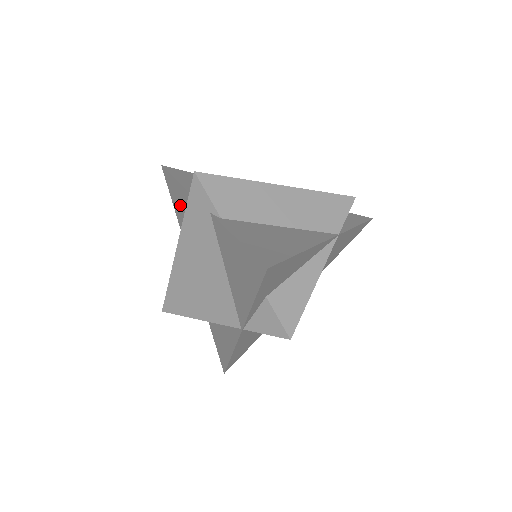
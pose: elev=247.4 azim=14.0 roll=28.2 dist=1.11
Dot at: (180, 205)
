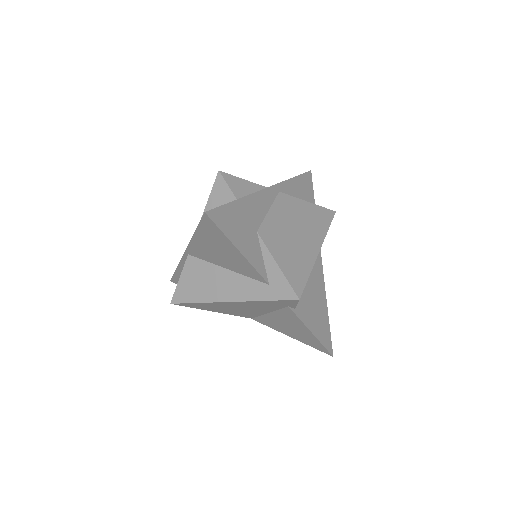
Dot at: (220, 250)
